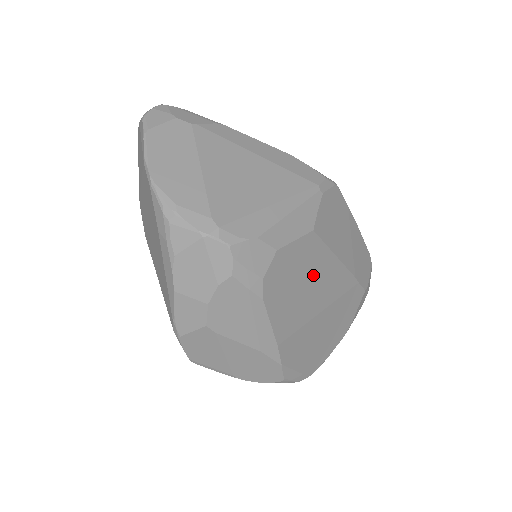
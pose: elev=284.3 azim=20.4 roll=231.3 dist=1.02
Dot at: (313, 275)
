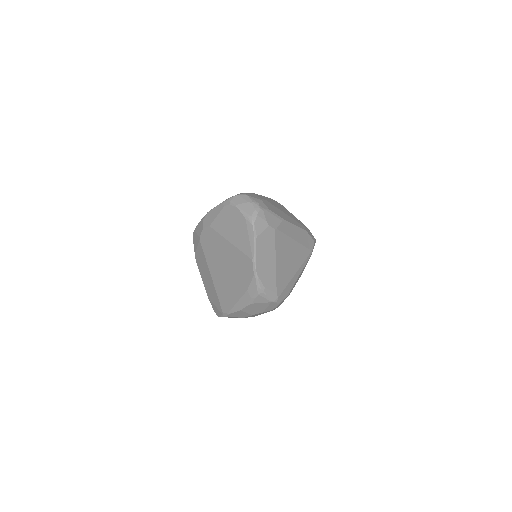
Dot at: occluded
